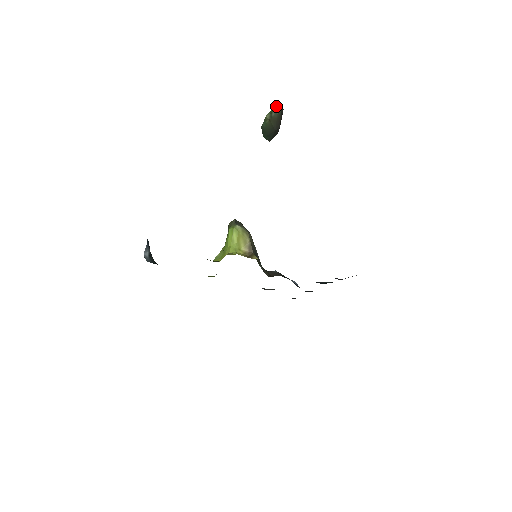
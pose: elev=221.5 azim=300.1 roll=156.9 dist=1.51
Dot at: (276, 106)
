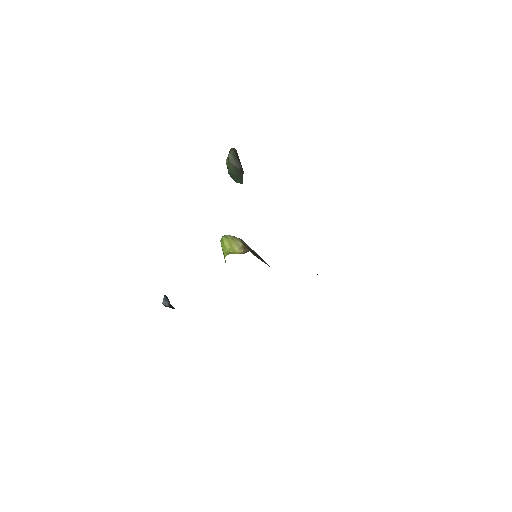
Dot at: (229, 151)
